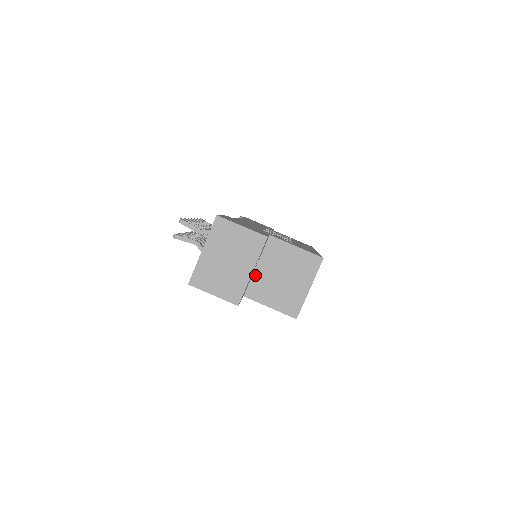
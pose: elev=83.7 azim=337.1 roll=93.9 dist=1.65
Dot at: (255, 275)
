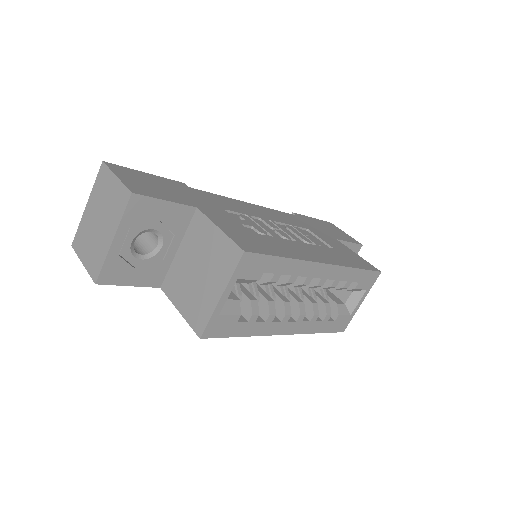
Dot at: (175, 261)
